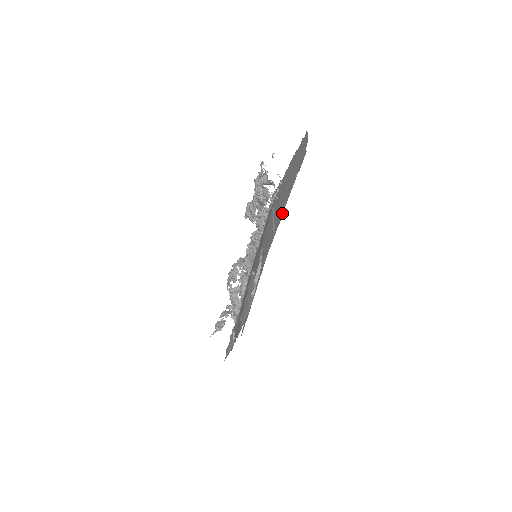
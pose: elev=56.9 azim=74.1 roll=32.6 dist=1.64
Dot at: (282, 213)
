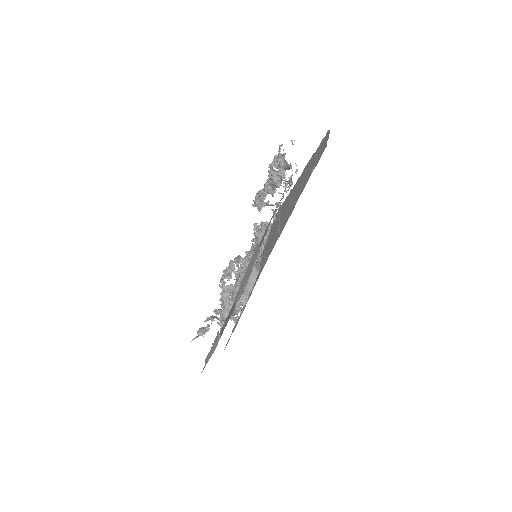
Dot at: (291, 212)
